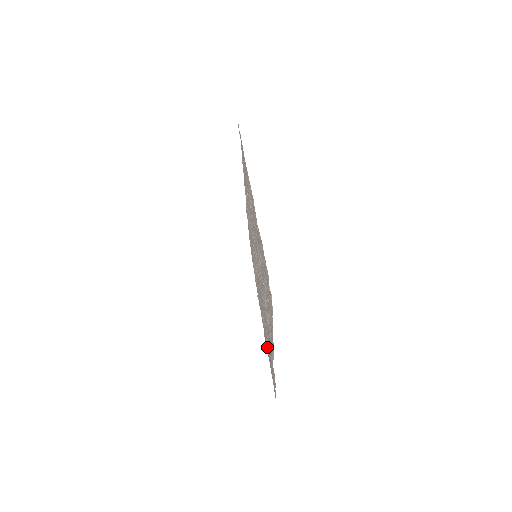
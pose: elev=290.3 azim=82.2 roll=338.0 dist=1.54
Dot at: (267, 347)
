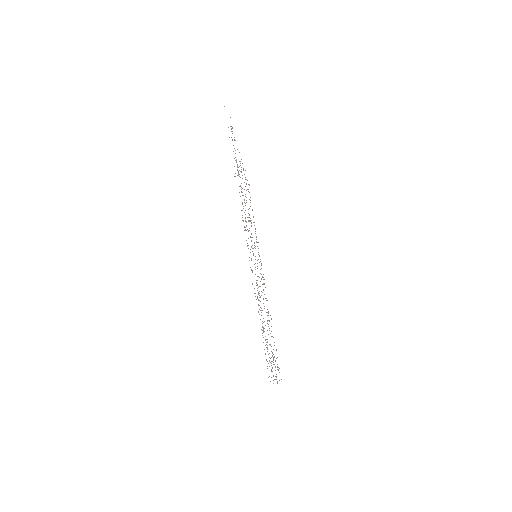
Dot at: occluded
